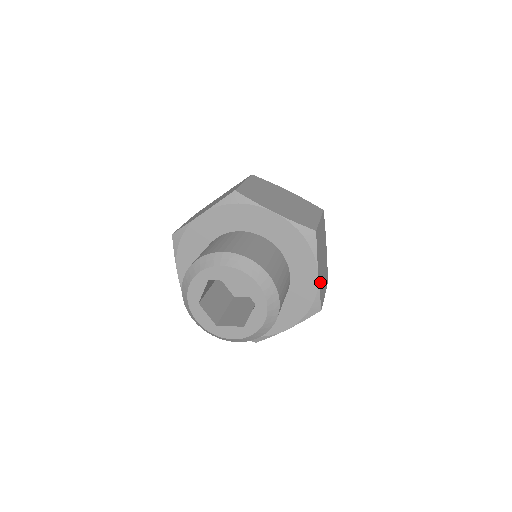
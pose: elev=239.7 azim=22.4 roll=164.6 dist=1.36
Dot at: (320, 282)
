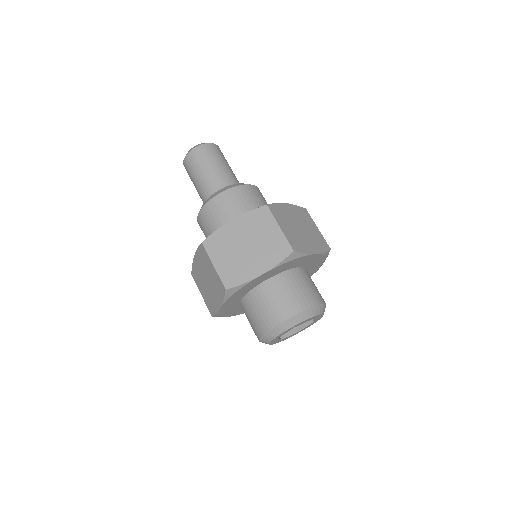
Dot at: occluded
